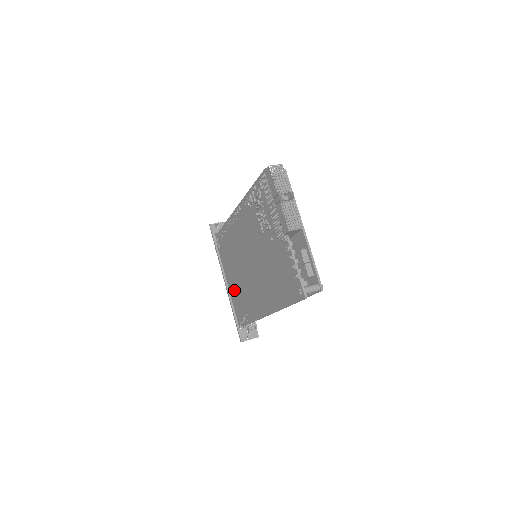
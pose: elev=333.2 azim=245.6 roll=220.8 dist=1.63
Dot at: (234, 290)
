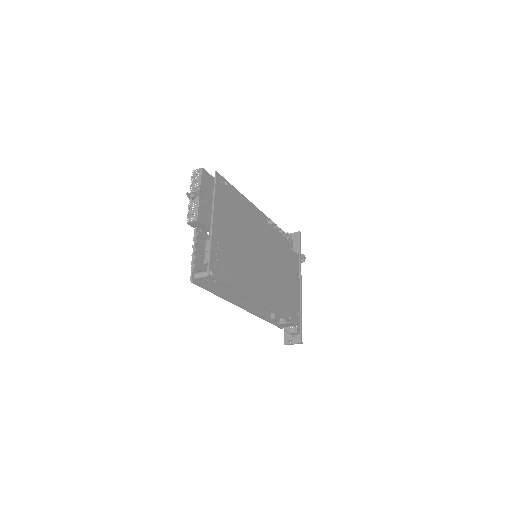
Dot at: occluded
